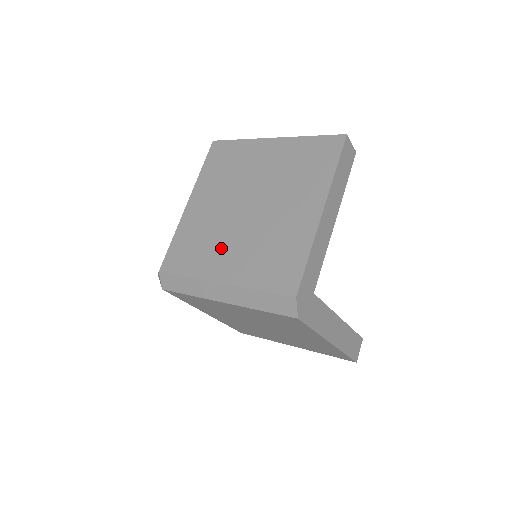
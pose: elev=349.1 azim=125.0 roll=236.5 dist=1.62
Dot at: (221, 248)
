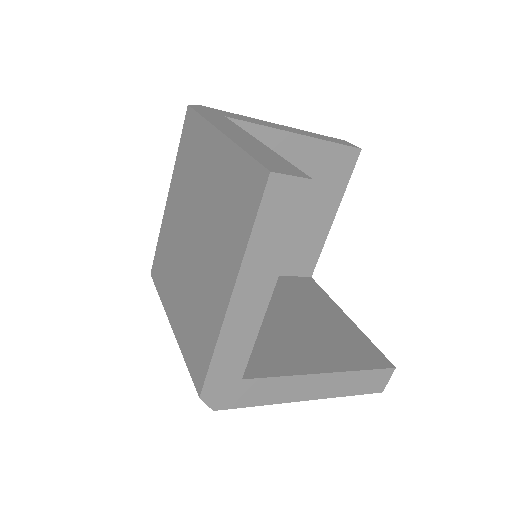
Dot at: (175, 281)
